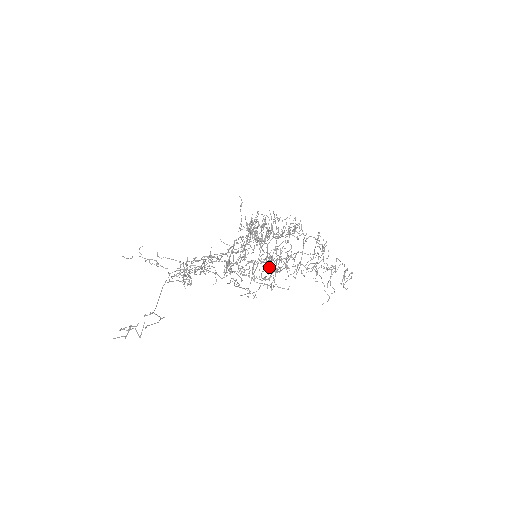
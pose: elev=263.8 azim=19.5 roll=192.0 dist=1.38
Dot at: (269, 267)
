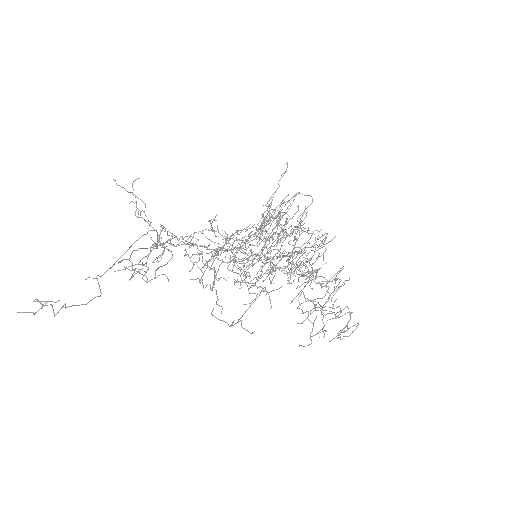
Dot at: occluded
